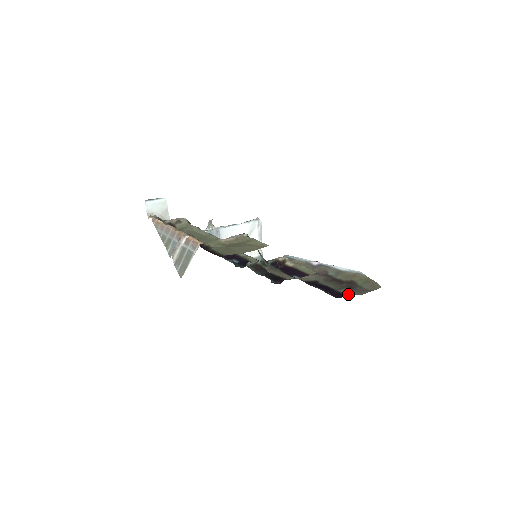
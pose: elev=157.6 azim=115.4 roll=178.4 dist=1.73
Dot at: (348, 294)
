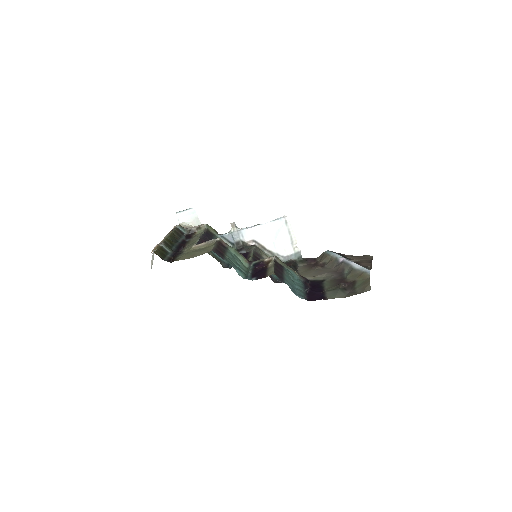
Dot at: (328, 297)
